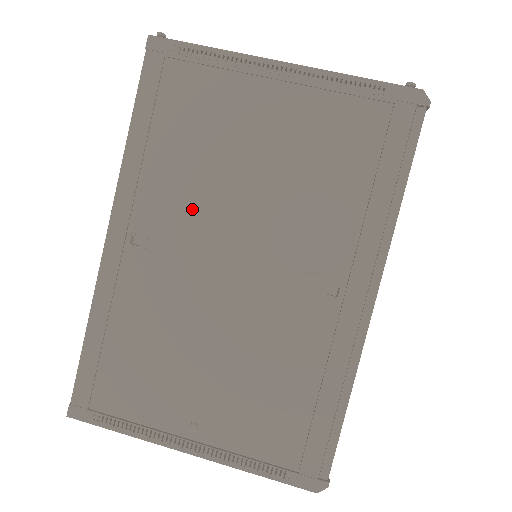
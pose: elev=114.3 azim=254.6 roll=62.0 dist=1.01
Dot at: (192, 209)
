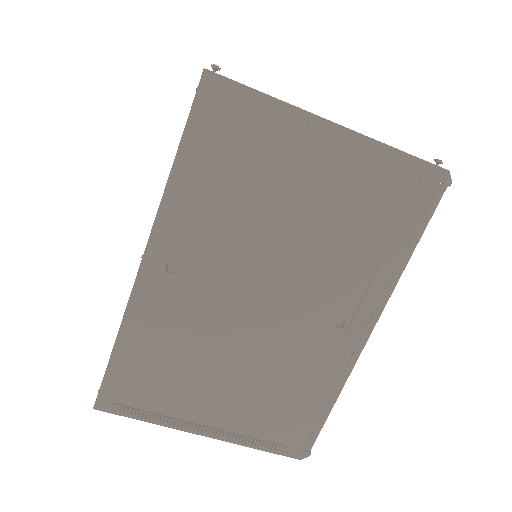
Dot at: (229, 247)
